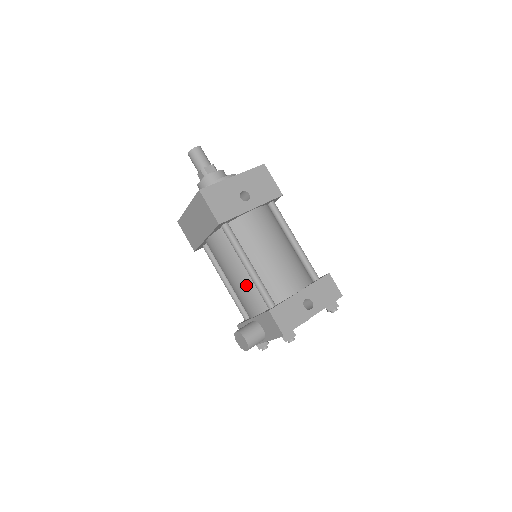
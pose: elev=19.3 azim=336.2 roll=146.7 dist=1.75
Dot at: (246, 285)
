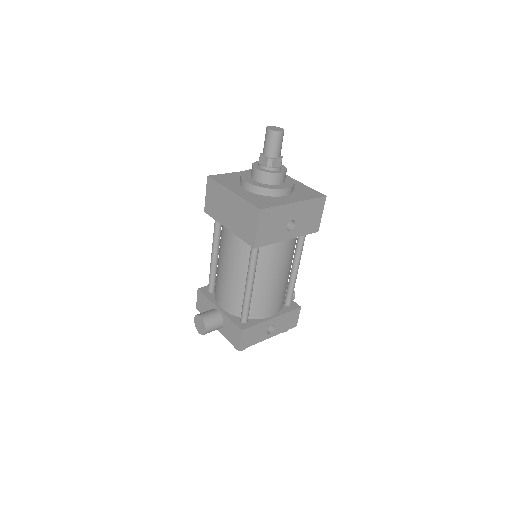
Dot at: (235, 289)
